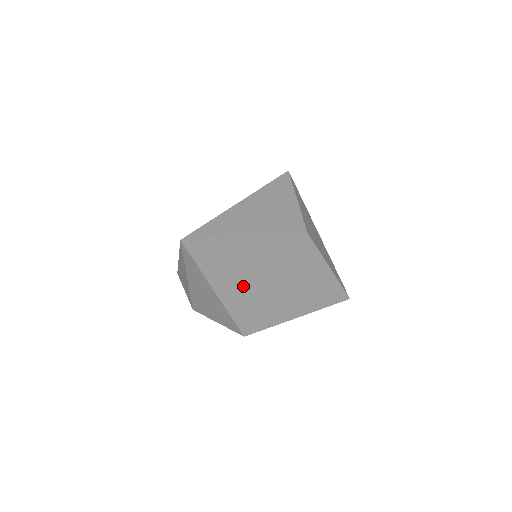
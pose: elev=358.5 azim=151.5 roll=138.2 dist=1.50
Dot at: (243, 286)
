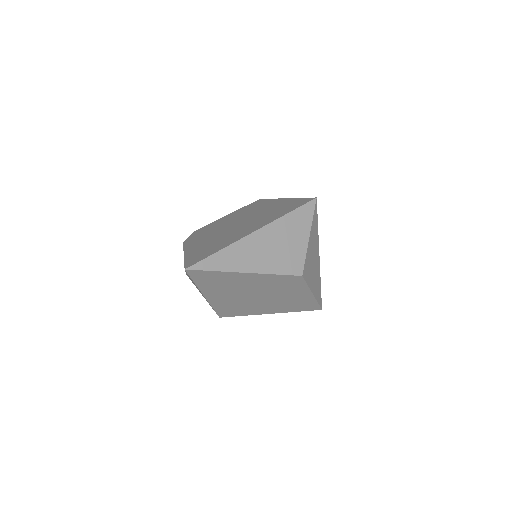
Dot at: (230, 295)
